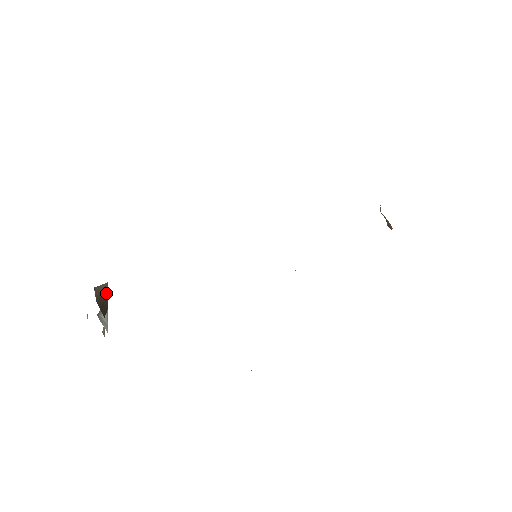
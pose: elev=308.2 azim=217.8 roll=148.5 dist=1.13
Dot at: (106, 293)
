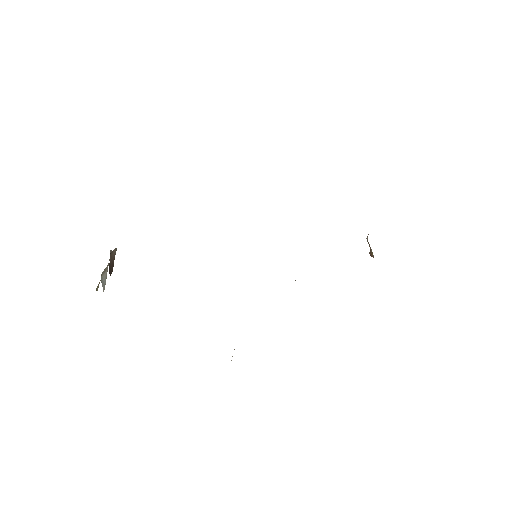
Dot at: (114, 257)
